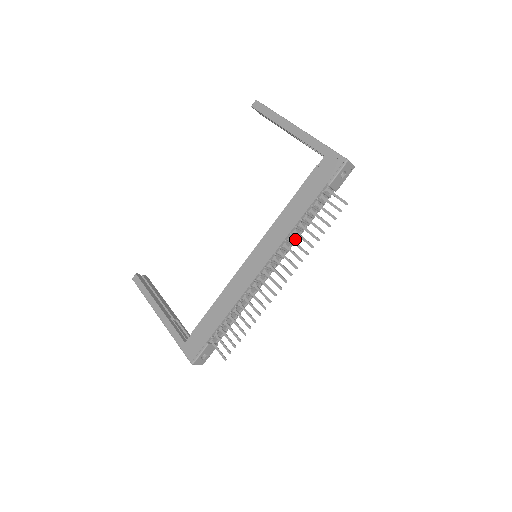
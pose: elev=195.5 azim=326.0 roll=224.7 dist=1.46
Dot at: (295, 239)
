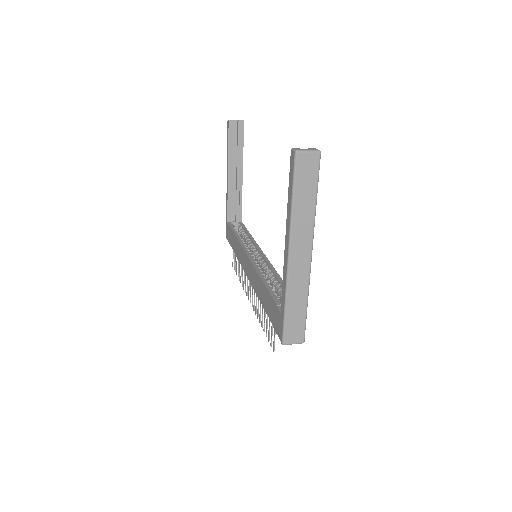
Dot at: occluded
